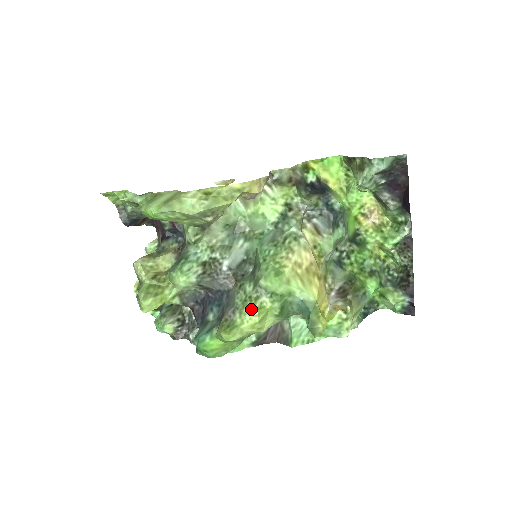
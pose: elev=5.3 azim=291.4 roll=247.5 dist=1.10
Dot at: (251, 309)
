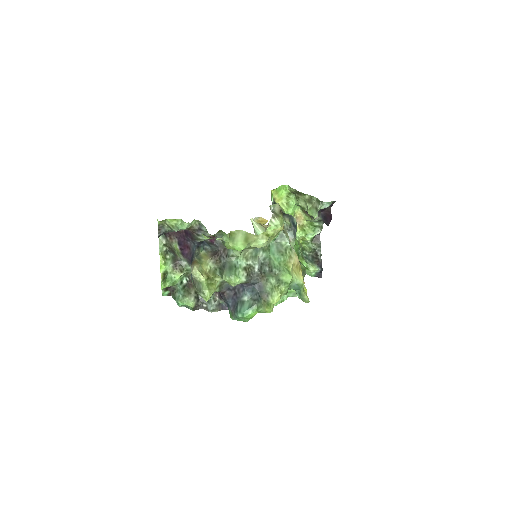
Dot at: (277, 293)
